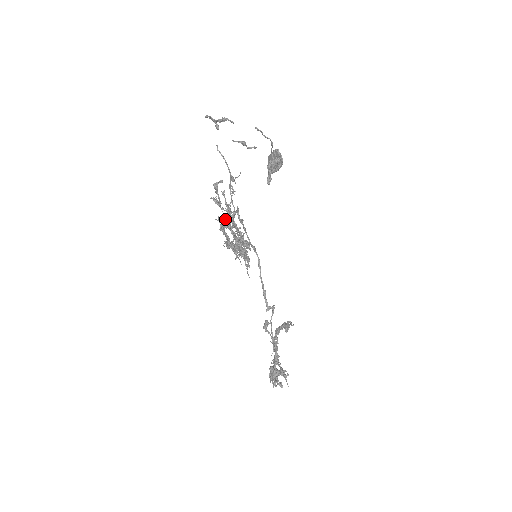
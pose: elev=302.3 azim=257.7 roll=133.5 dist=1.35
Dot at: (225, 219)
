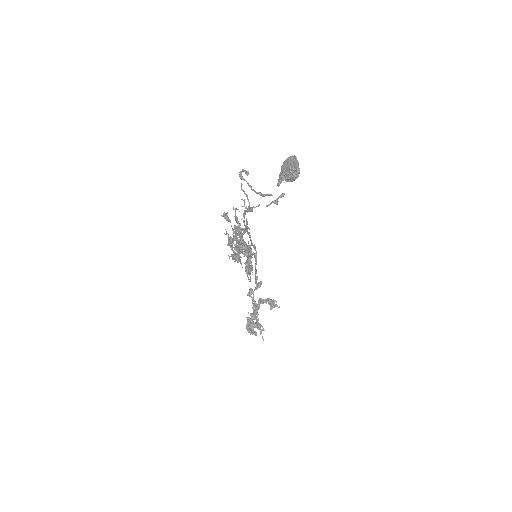
Dot at: (233, 231)
